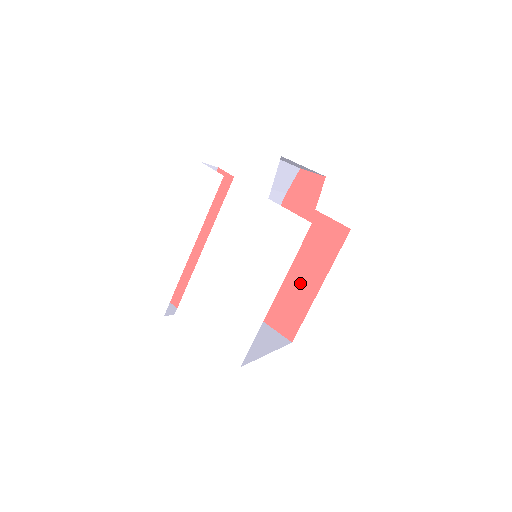
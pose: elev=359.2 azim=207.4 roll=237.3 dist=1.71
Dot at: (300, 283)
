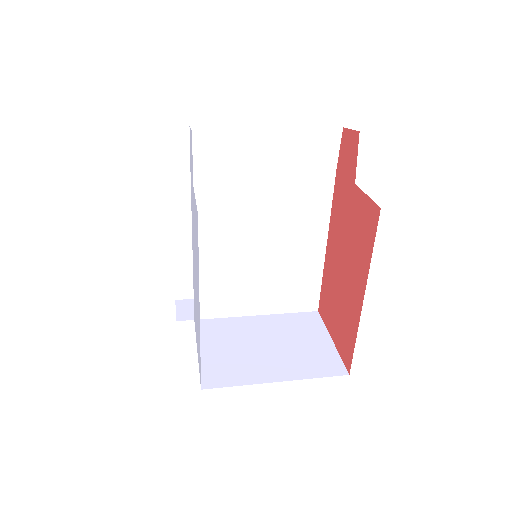
Dot at: (350, 292)
